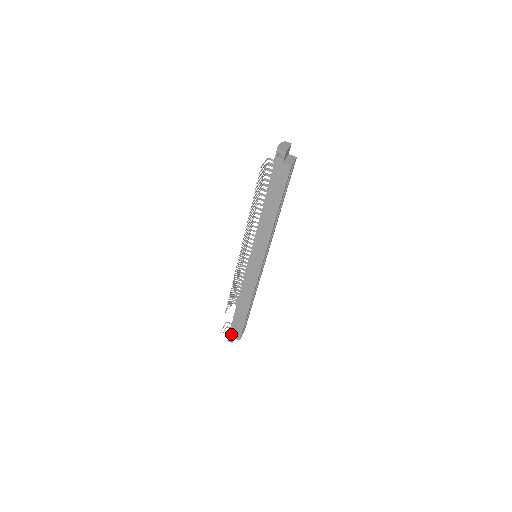
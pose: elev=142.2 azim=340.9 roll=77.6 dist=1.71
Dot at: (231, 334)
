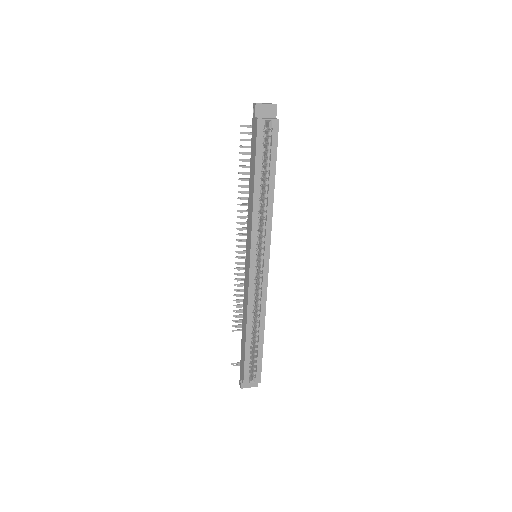
Dot at: (241, 373)
